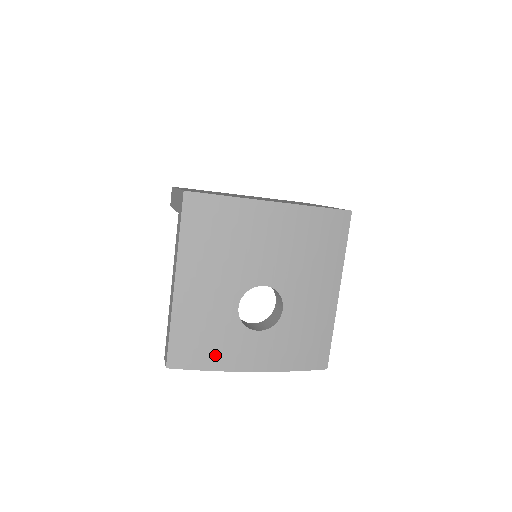
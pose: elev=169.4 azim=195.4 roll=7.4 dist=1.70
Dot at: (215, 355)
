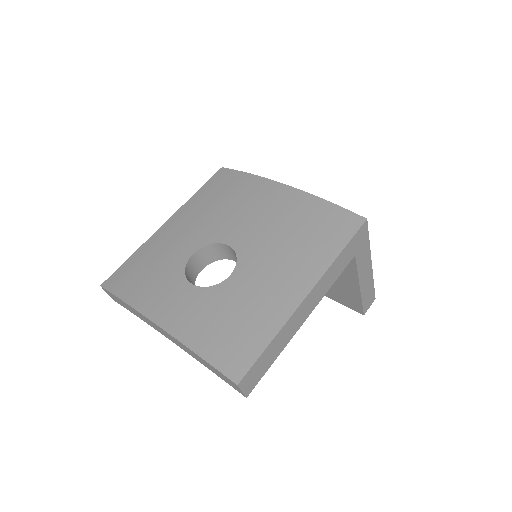
Dot at: (140, 289)
